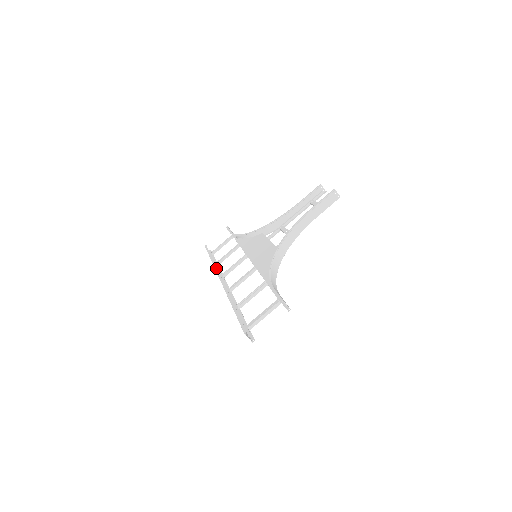
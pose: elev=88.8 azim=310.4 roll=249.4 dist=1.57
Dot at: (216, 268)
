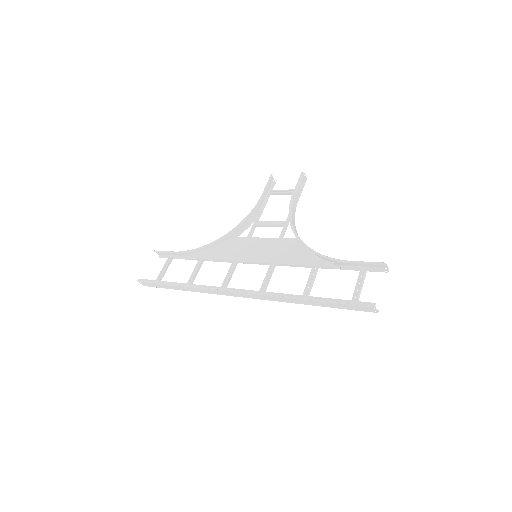
Dot at: (210, 286)
